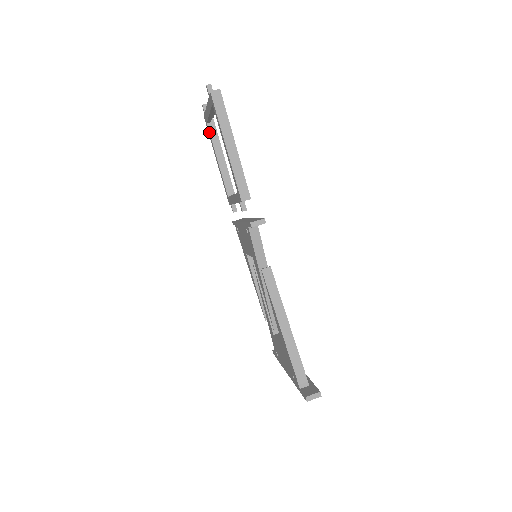
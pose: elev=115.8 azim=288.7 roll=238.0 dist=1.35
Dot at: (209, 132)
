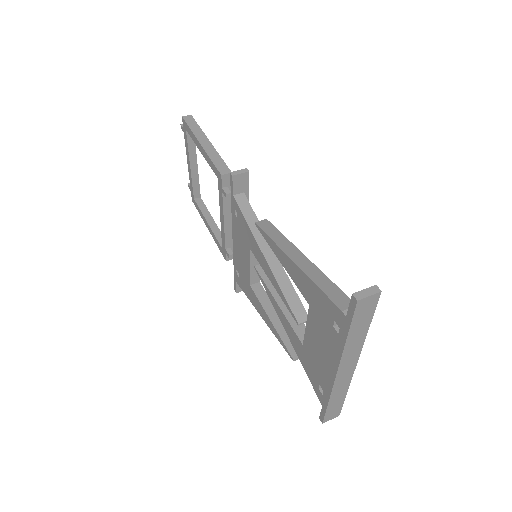
Dot at: (197, 204)
